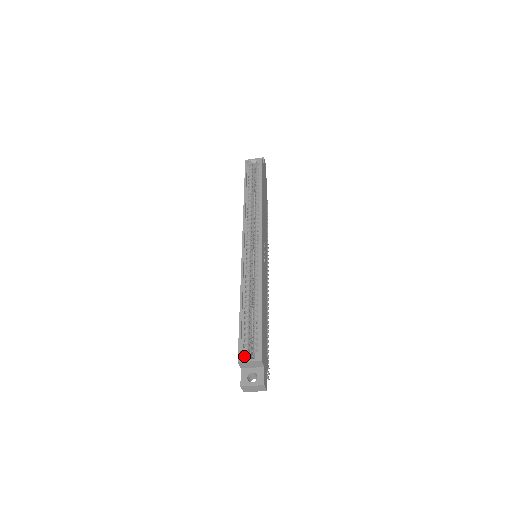
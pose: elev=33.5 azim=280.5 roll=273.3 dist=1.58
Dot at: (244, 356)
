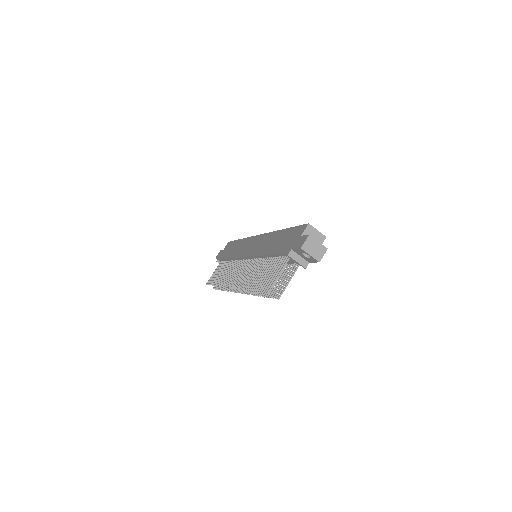
Dot at: (311, 227)
